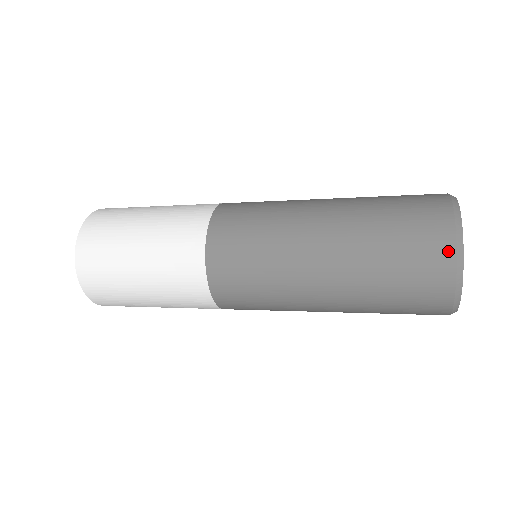
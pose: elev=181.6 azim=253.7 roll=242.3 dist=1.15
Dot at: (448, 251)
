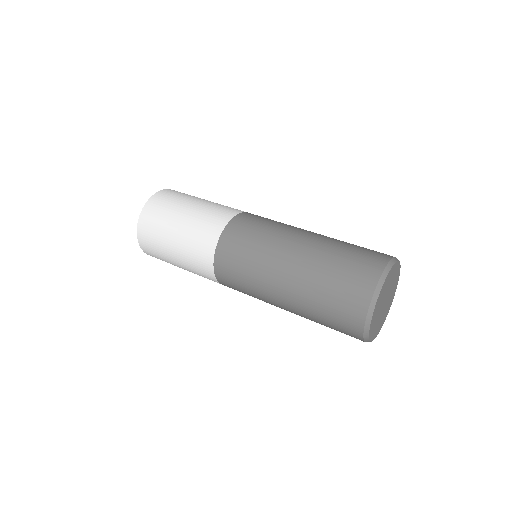
Dot at: (359, 324)
